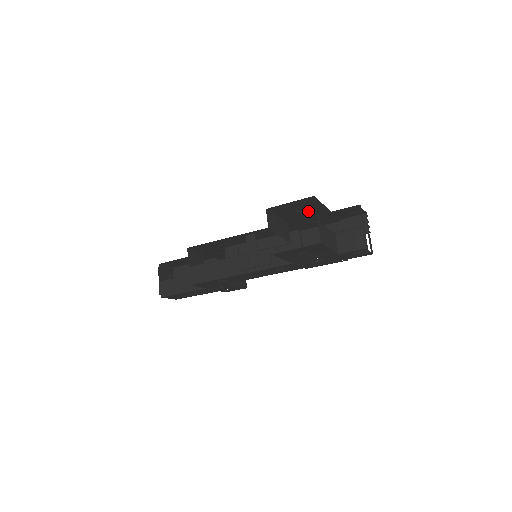
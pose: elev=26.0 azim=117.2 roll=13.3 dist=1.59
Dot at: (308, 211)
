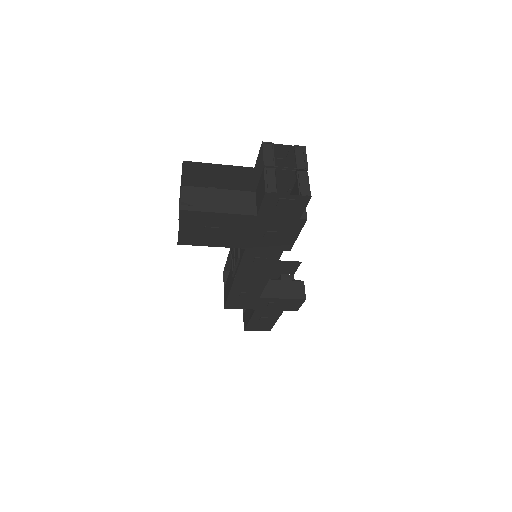
Dot at: (227, 180)
